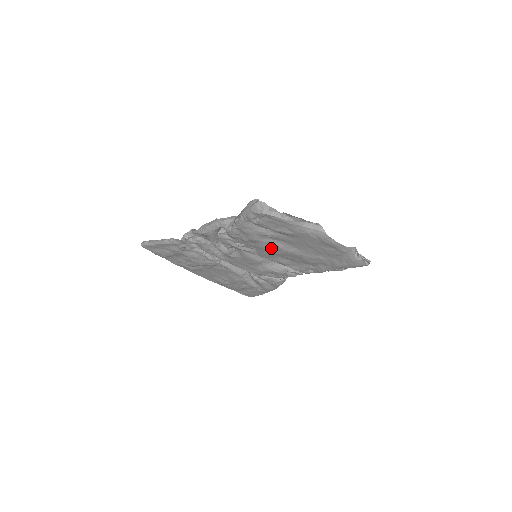
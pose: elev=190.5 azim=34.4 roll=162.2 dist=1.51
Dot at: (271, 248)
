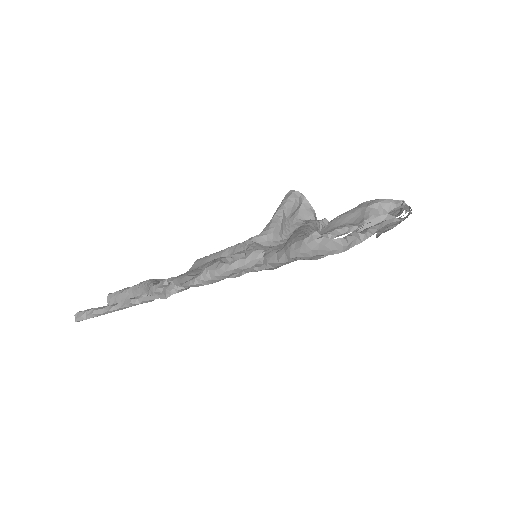
Dot at: occluded
